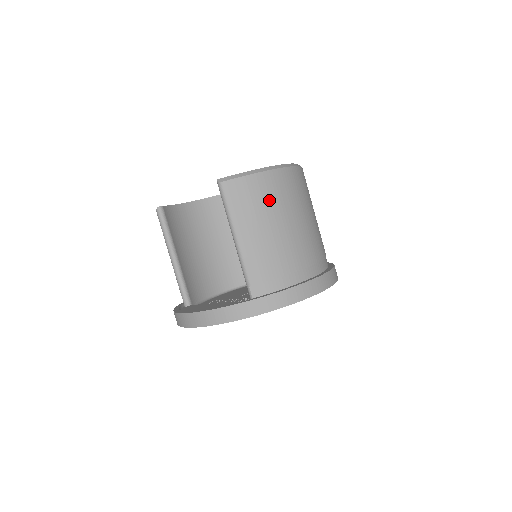
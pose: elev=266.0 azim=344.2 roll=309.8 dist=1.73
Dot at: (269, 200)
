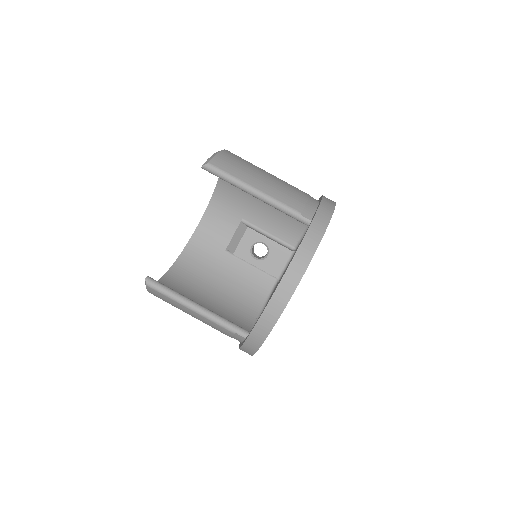
Dot at: (246, 163)
